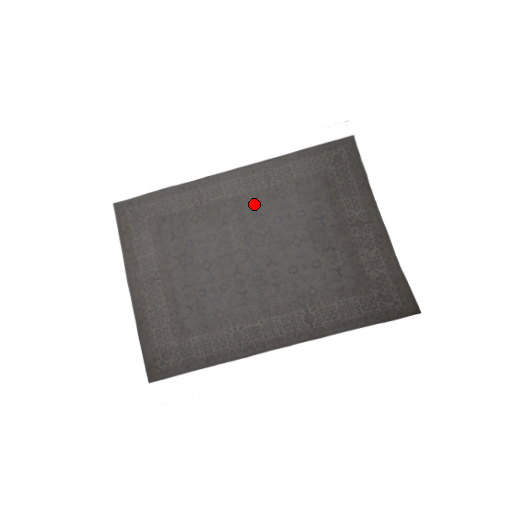
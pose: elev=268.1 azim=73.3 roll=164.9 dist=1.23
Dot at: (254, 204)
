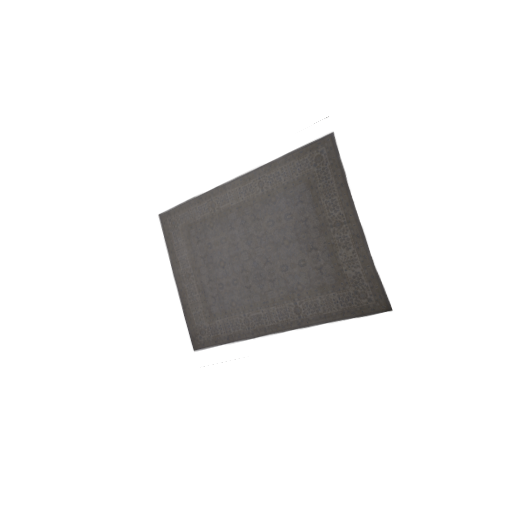
Dot at: (252, 210)
